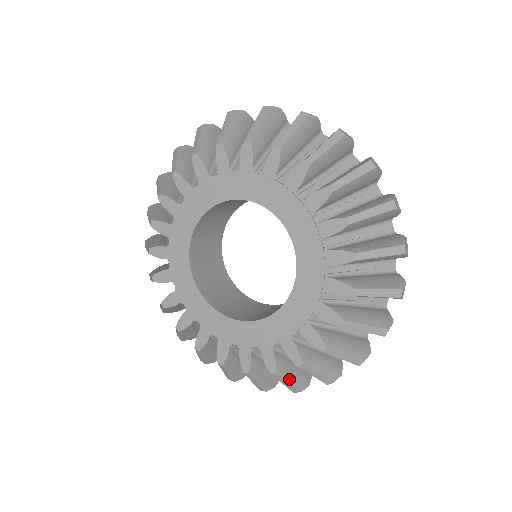
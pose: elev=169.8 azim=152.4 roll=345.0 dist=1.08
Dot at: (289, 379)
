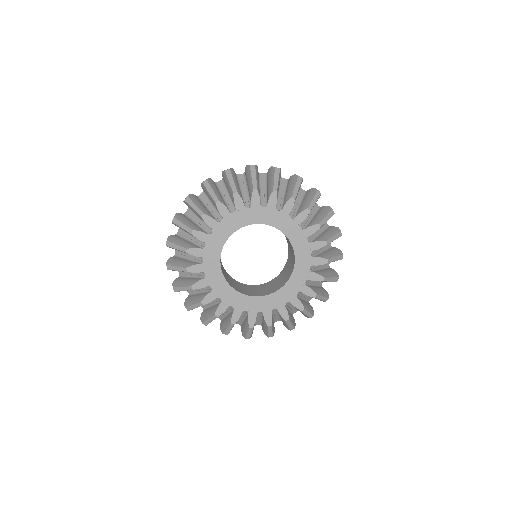
Dot at: occluded
